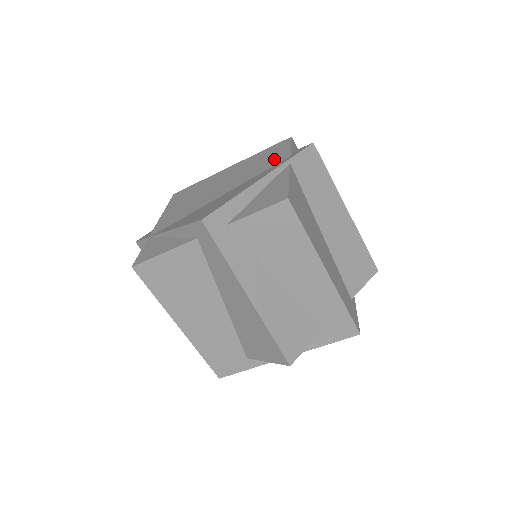
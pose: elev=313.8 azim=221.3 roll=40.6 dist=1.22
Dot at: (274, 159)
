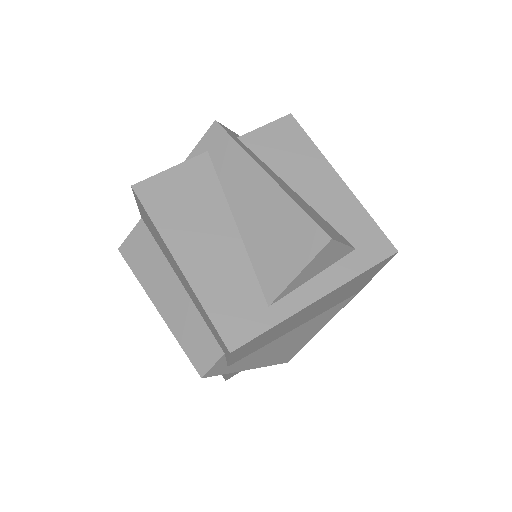
Dot at: occluded
